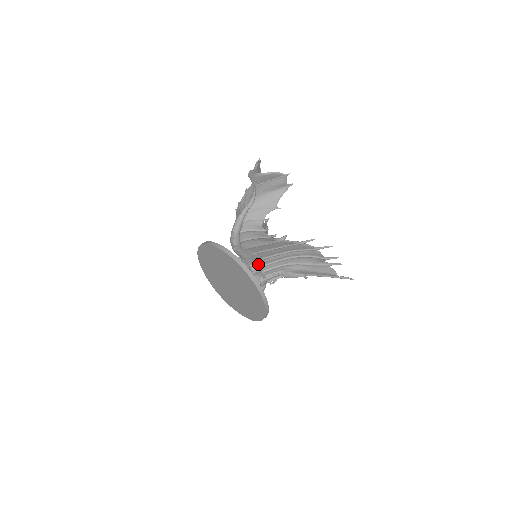
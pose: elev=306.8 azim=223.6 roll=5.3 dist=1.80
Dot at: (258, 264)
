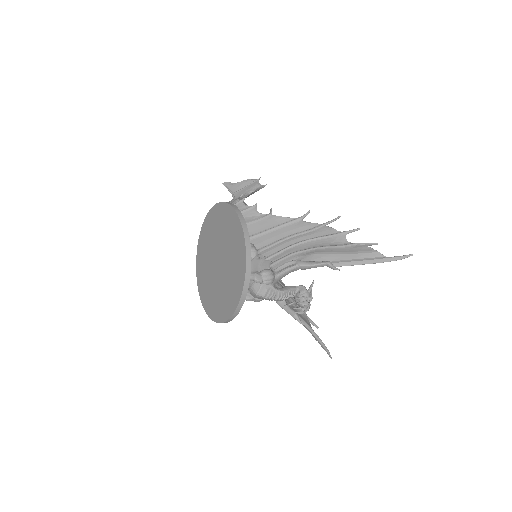
Dot at: (251, 243)
